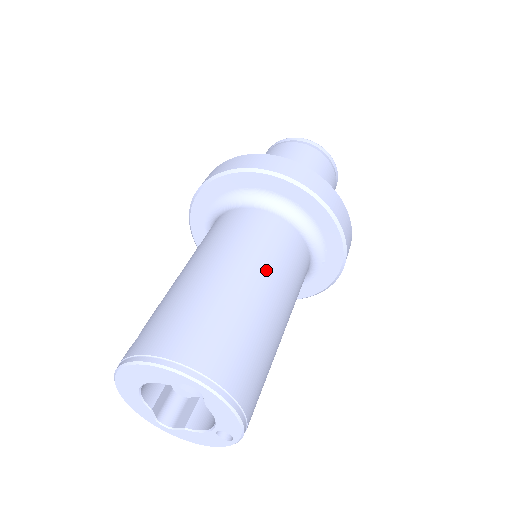
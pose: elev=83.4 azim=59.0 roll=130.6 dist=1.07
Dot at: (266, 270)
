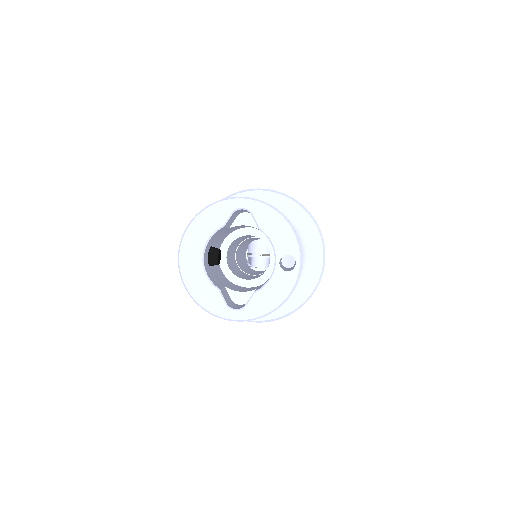
Dot at: occluded
